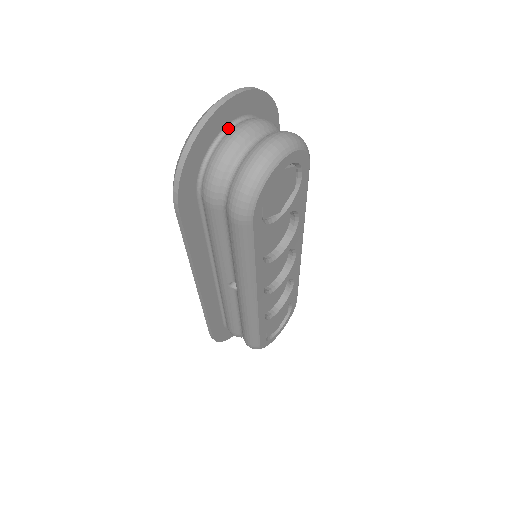
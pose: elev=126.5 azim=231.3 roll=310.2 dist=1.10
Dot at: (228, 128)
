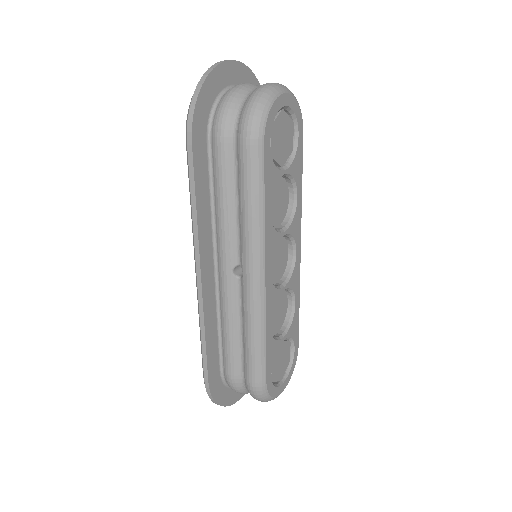
Dot at: occluded
